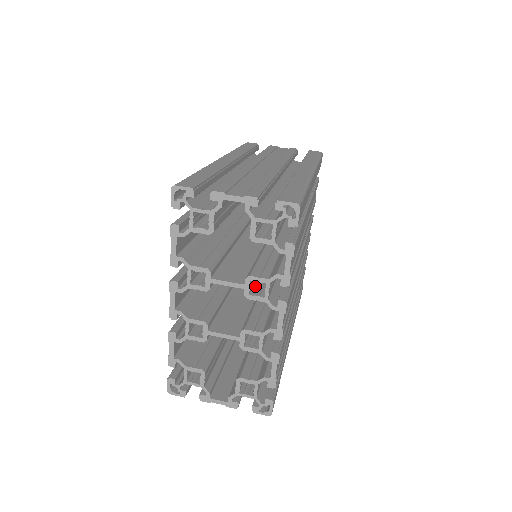
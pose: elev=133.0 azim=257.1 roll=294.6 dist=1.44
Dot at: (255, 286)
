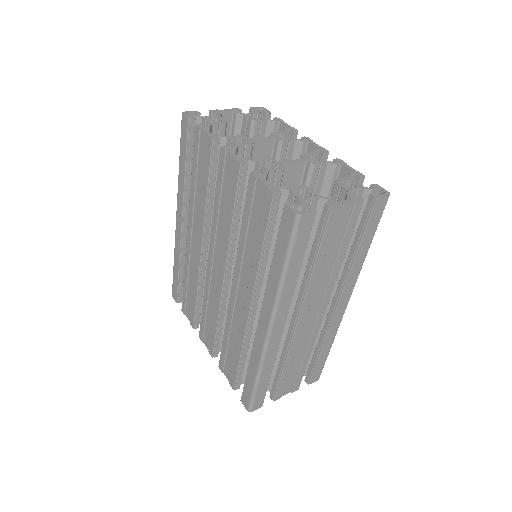
Dot at: (279, 155)
